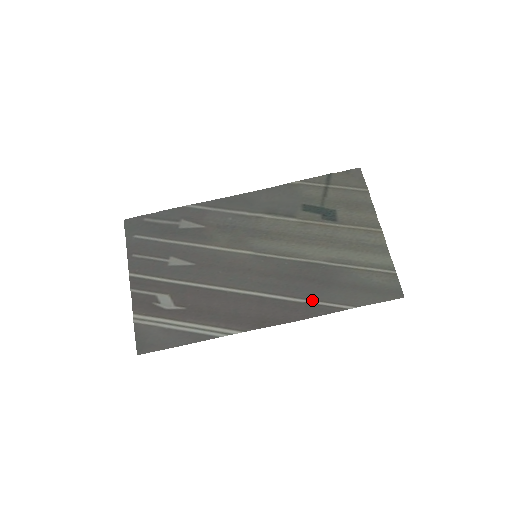
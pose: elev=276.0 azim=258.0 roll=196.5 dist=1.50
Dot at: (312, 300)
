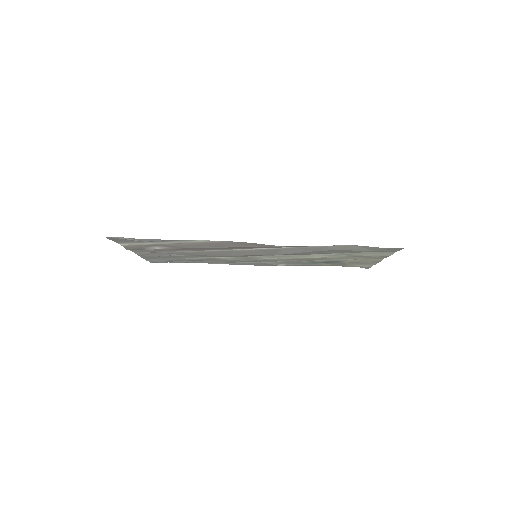
Dot at: (301, 247)
